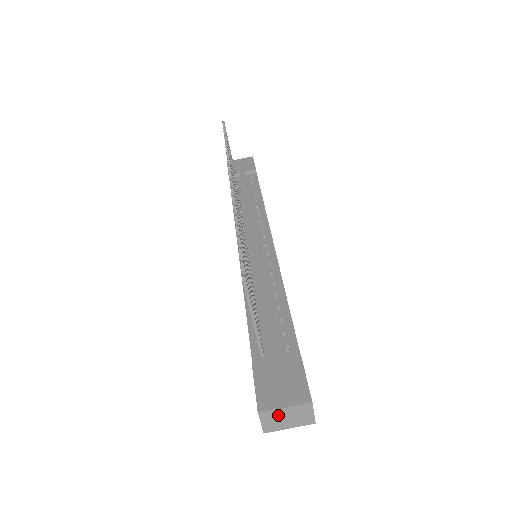
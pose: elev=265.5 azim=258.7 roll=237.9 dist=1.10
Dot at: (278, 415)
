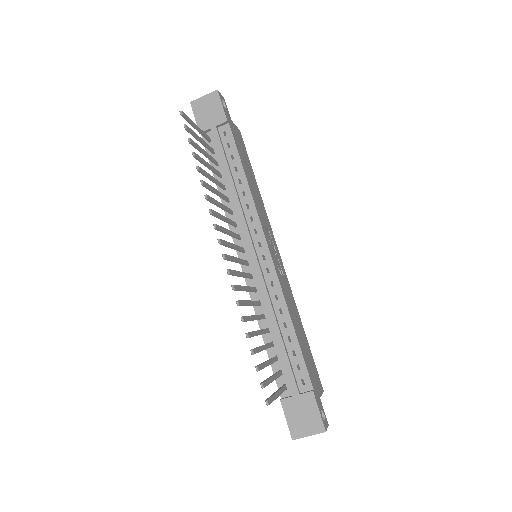
Dot at: (305, 435)
